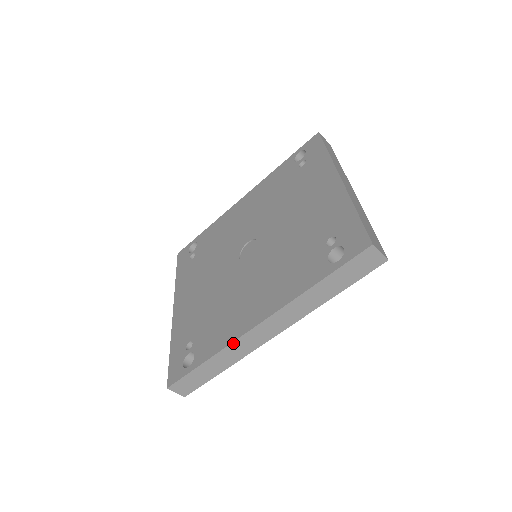
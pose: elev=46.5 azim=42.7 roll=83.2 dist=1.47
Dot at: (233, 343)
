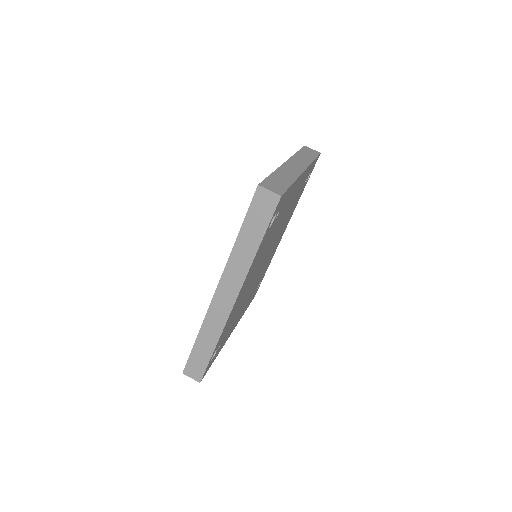
Dot at: (207, 315)
